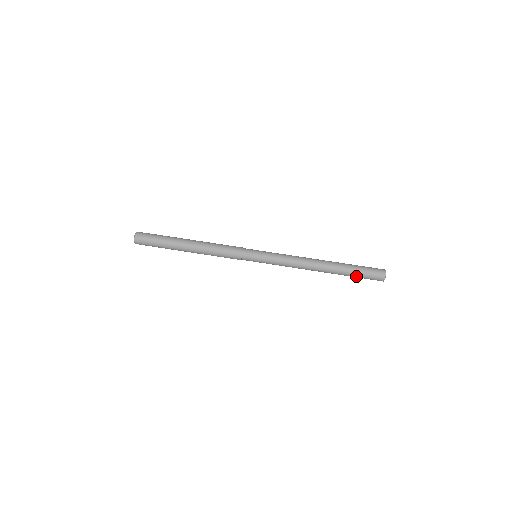
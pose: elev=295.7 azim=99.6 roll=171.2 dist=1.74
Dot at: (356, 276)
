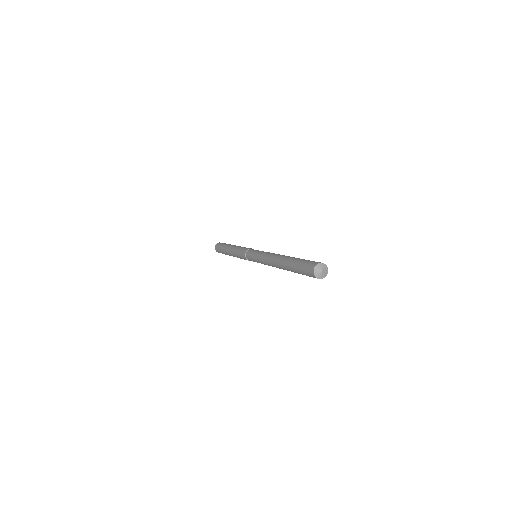
Dot at: (298, 263)
